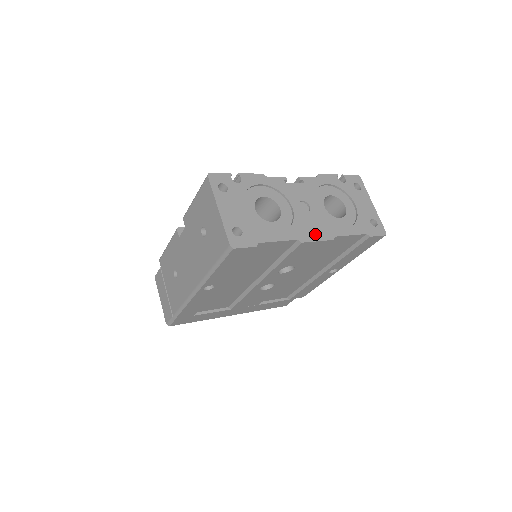
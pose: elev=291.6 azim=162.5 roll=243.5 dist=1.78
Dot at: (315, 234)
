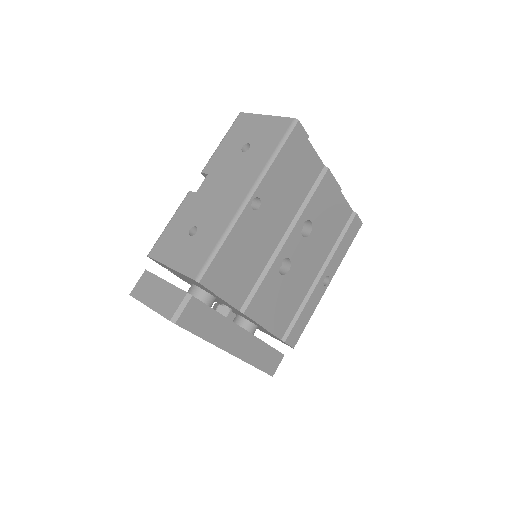
Dot at: occluded
